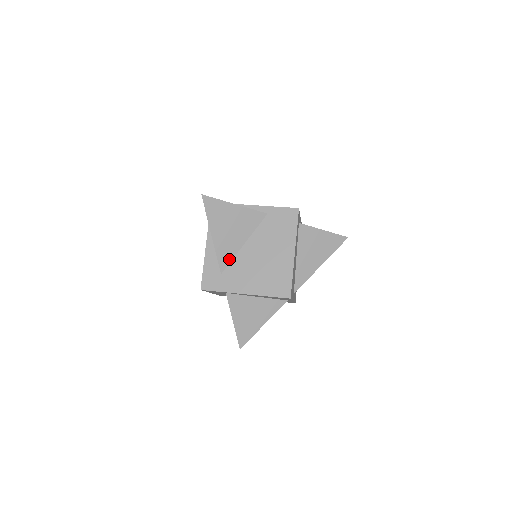
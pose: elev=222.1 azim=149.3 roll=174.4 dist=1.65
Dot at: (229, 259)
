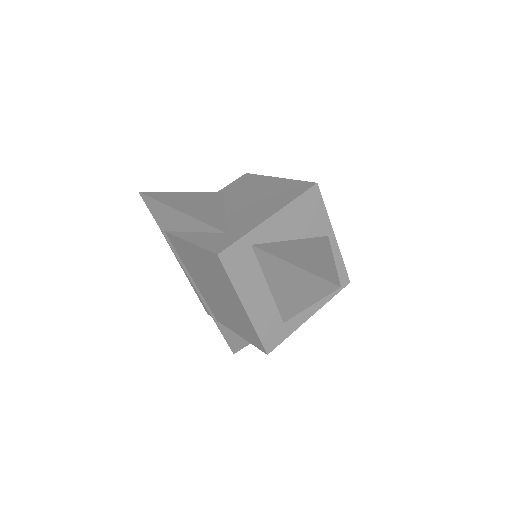
Dot at: (221, 222)
